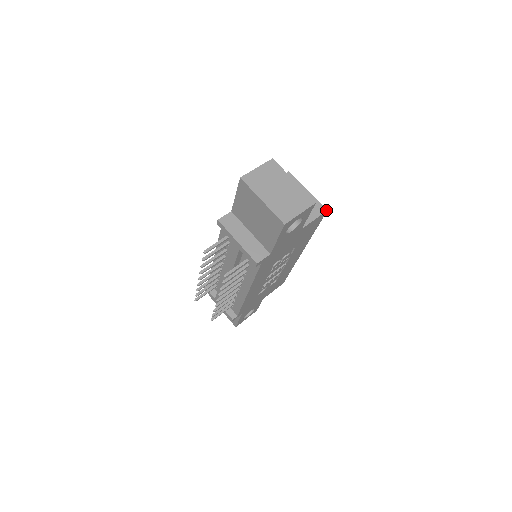
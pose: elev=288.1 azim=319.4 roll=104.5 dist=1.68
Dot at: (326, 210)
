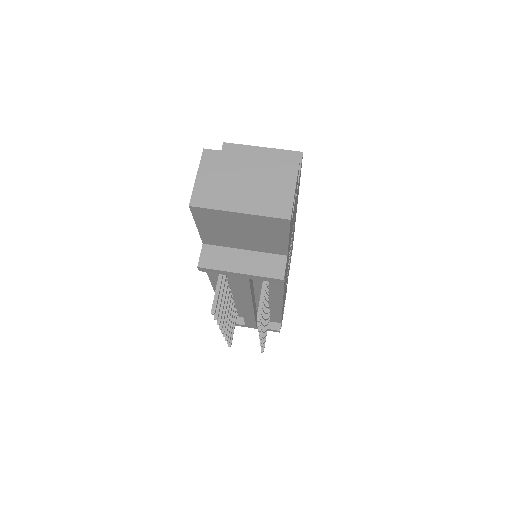
Dot at: (301, 153)
